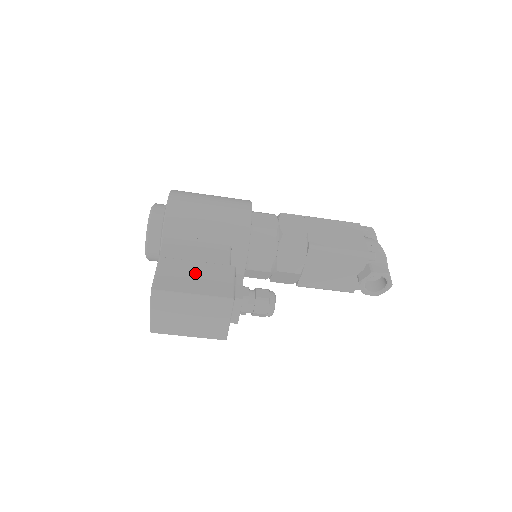
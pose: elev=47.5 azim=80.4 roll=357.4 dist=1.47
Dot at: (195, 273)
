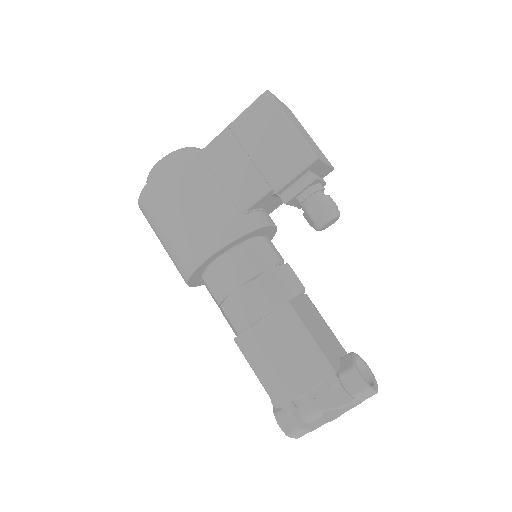
Dot at: occluded
